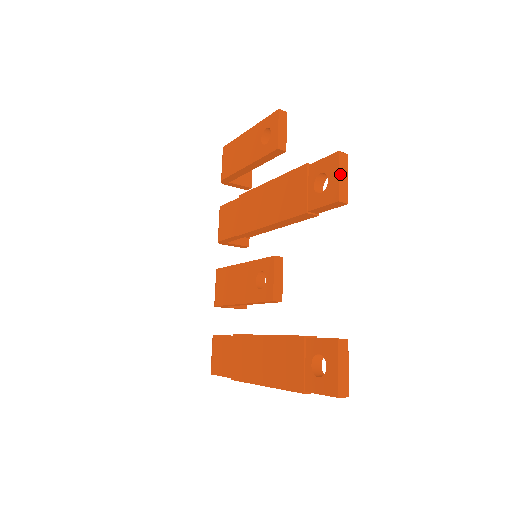
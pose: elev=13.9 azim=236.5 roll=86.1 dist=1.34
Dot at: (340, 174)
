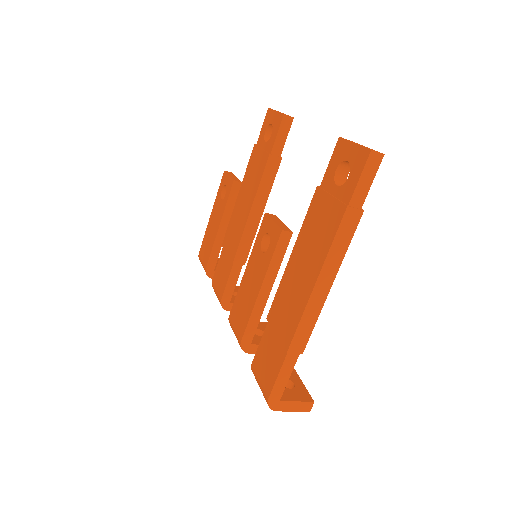
Dot at: (276, 111)
